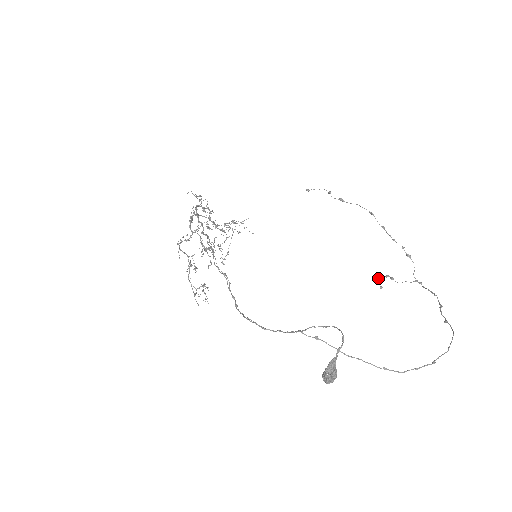
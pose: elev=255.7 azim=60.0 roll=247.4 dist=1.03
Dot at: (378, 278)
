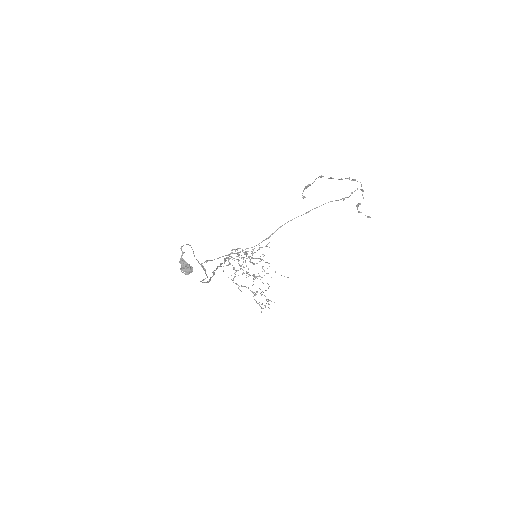
Dot at: occluded
